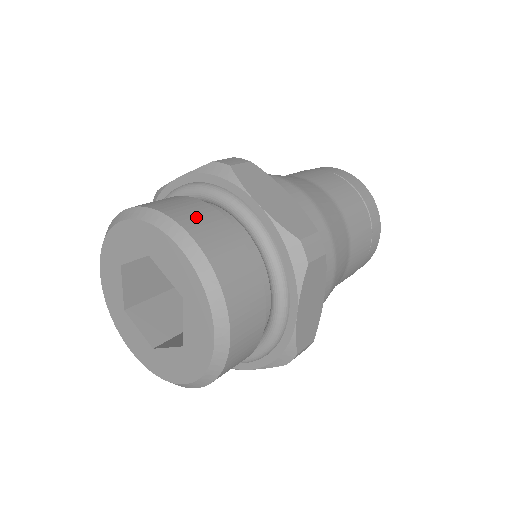
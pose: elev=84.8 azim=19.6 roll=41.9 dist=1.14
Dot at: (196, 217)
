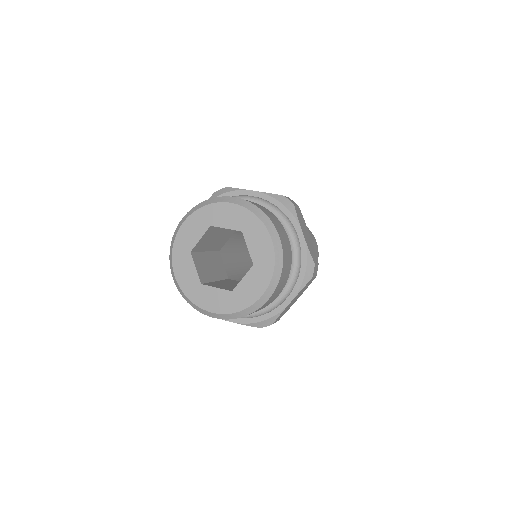
Dot at: (278, 225)
